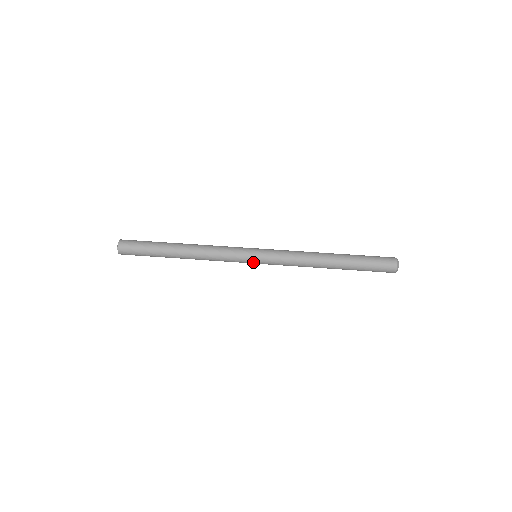
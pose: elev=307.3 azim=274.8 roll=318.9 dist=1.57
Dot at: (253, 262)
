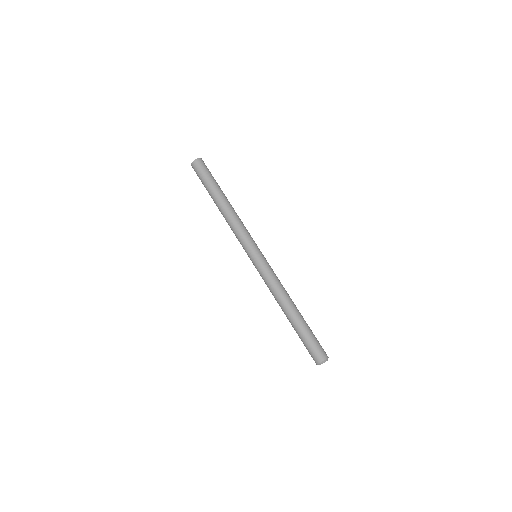
Dot at: occluded
